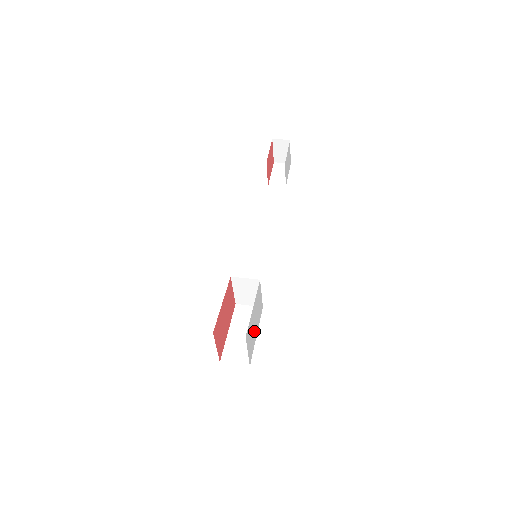
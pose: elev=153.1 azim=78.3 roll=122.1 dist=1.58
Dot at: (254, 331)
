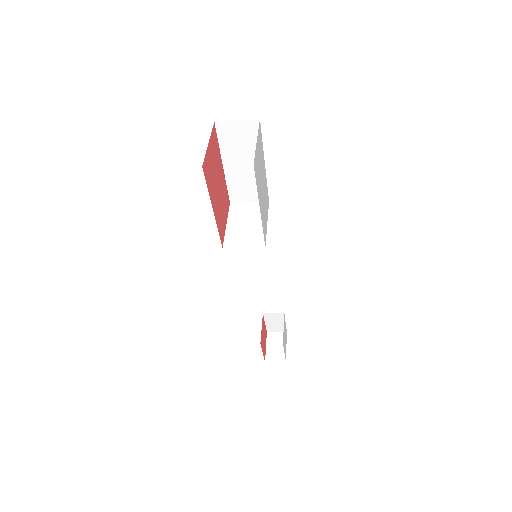
Dot at: (260, 186)
